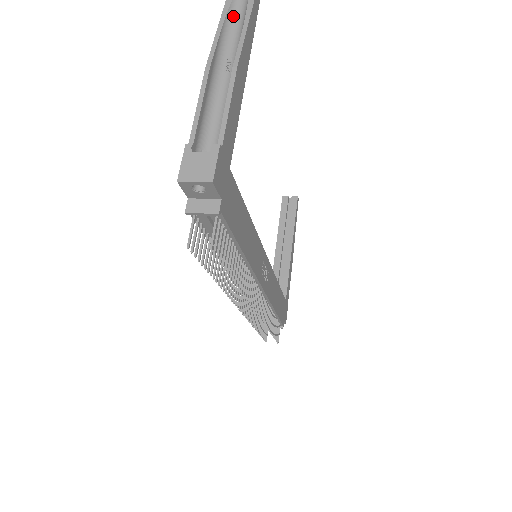
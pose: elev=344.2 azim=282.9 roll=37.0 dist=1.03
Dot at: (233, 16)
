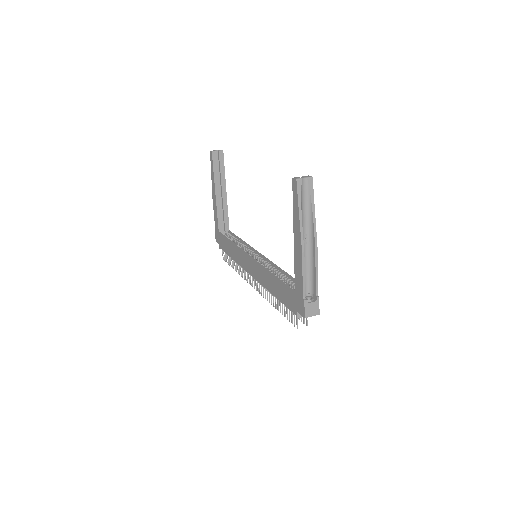
Dot at: (302, 204)
